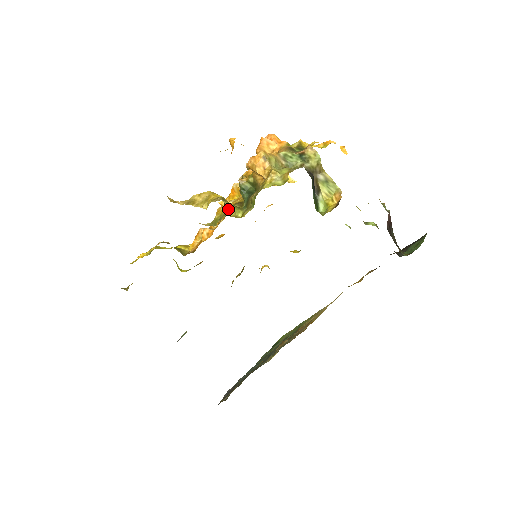
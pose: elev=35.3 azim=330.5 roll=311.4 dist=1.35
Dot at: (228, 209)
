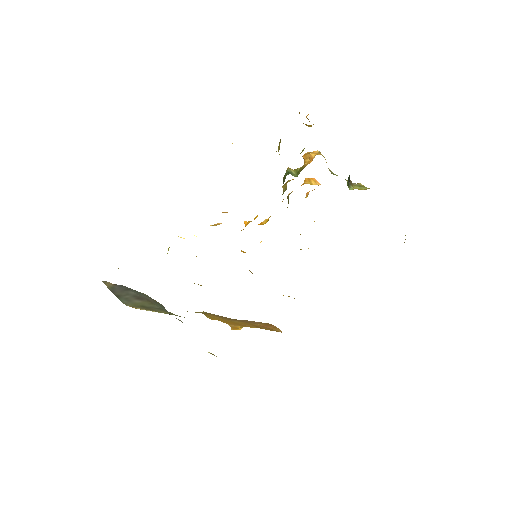
Dot at: (278, 151)
